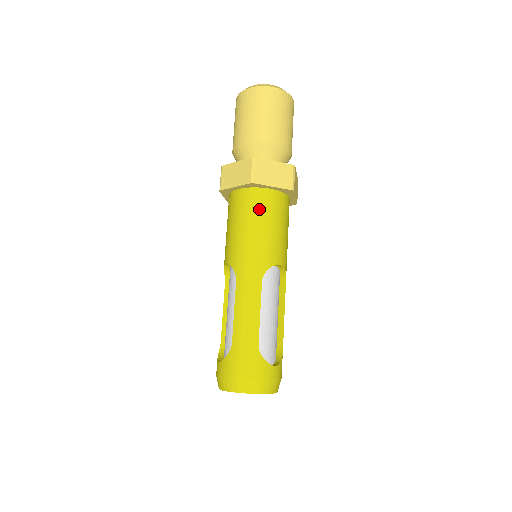
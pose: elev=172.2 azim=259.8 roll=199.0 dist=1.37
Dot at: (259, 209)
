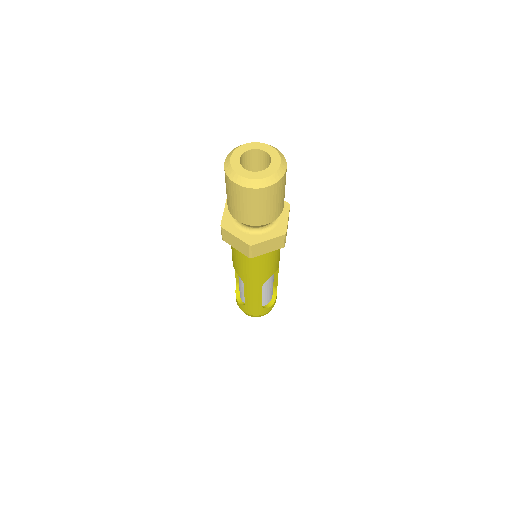
Dot at: (257, 260)
